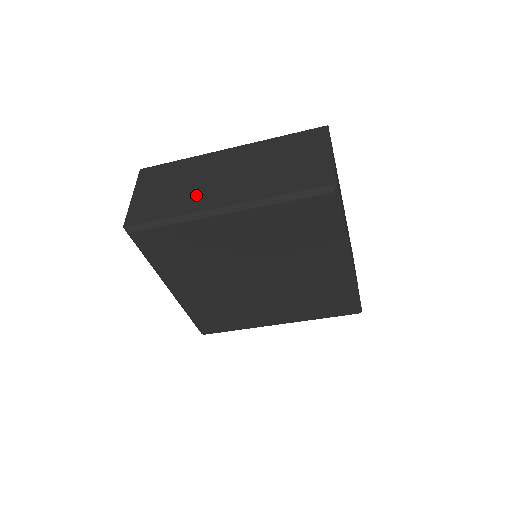
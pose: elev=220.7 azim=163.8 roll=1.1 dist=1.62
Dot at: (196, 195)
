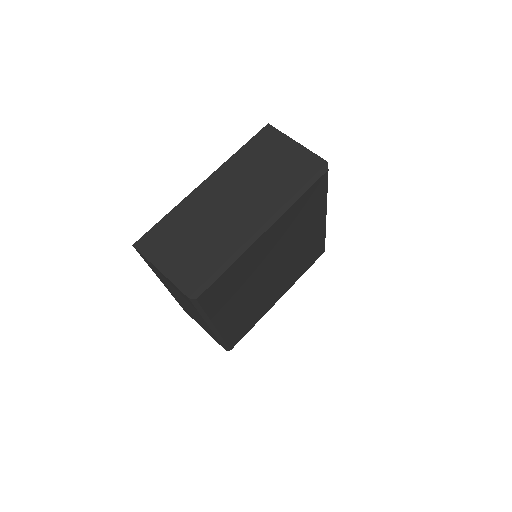
Dot at: (225, 232)
